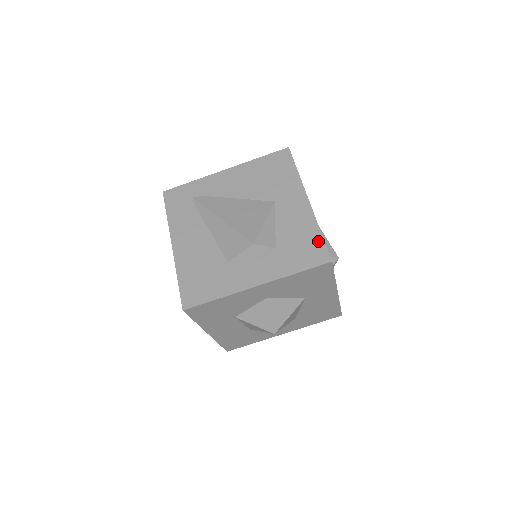
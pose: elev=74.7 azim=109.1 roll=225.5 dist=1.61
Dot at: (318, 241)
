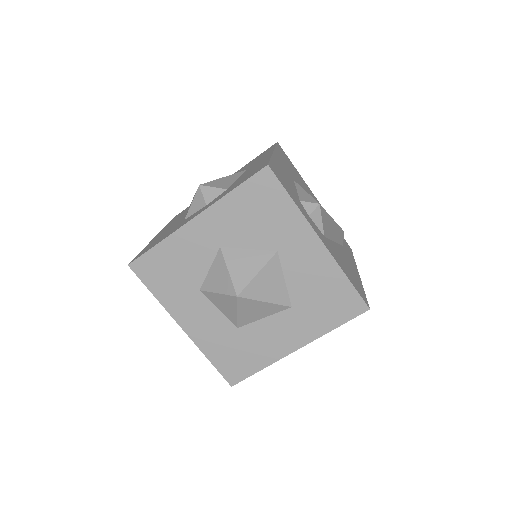
Dot at: (264, 163)
